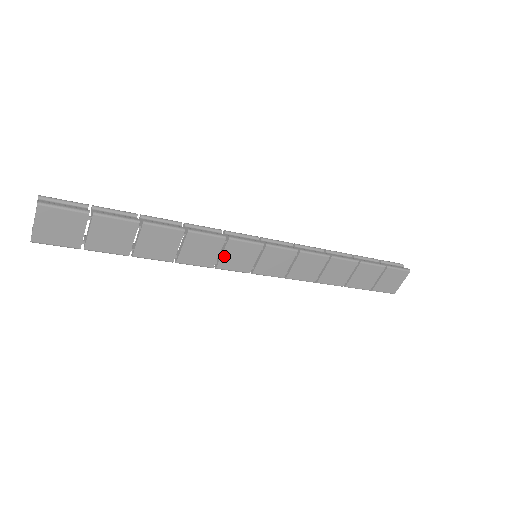
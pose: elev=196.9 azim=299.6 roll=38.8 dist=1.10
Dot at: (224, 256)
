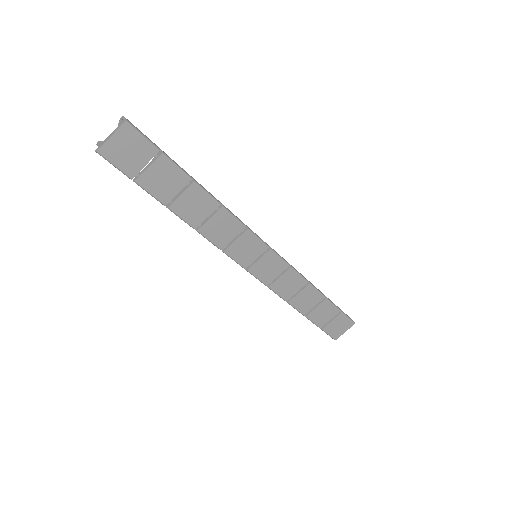
Dot at: (235, 243)
